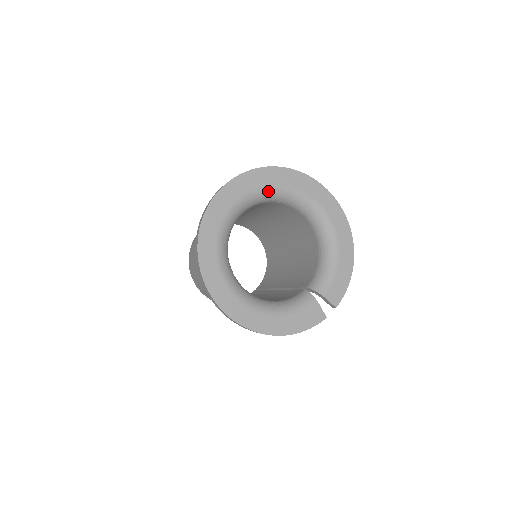
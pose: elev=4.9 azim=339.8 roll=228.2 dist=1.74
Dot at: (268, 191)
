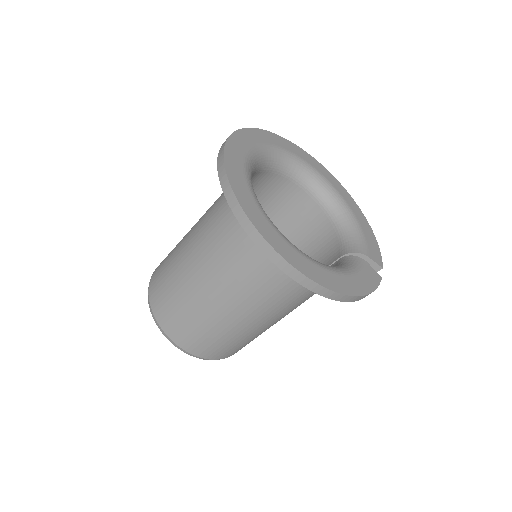
Dot at: (270, 151)
